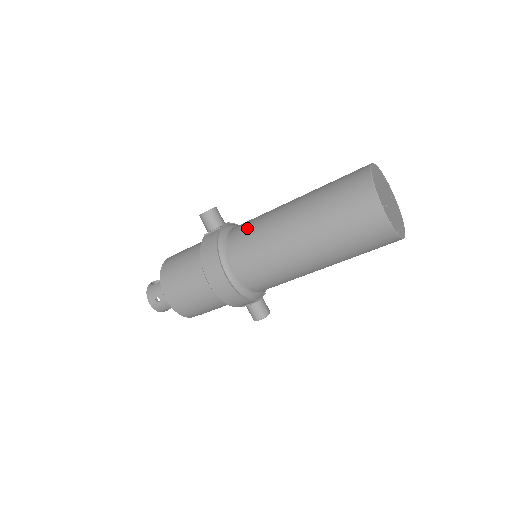
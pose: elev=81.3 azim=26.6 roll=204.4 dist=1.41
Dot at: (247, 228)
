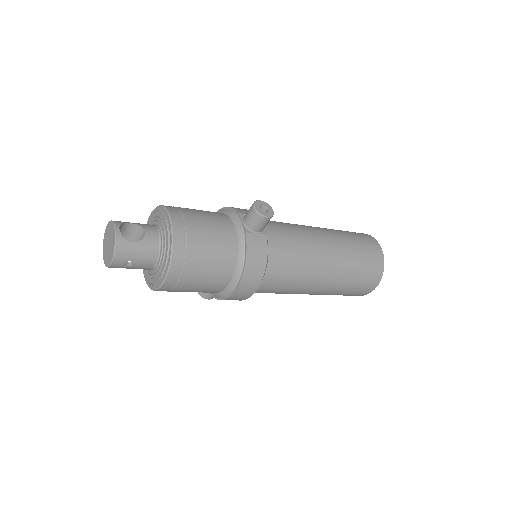
Dot at: (291, 252)
